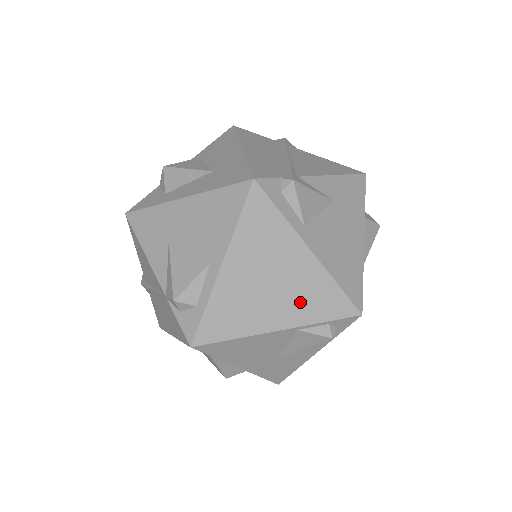
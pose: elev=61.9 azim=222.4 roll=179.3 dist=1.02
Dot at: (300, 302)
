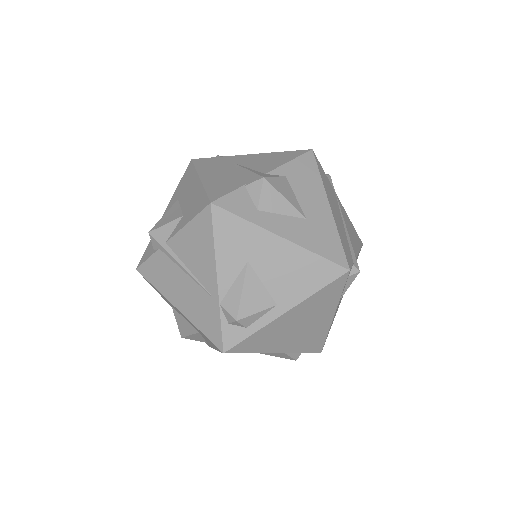
Dot at: (302, 341)
